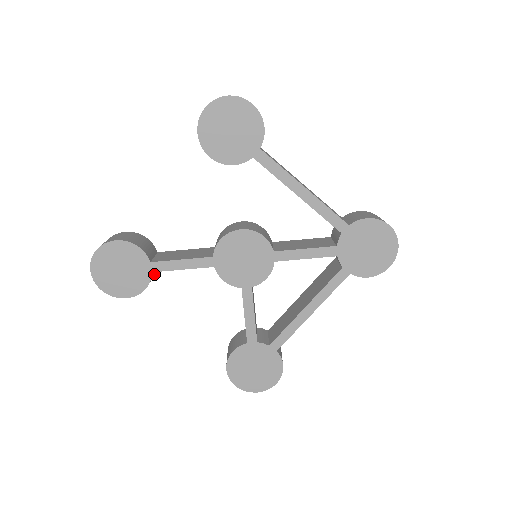
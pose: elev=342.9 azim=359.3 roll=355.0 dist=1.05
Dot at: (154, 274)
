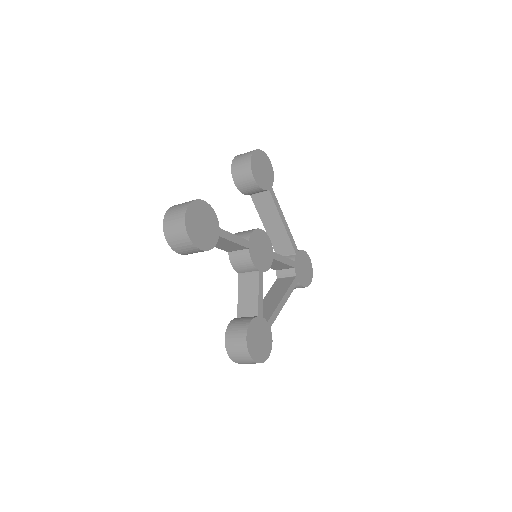
Dot at: occluded
